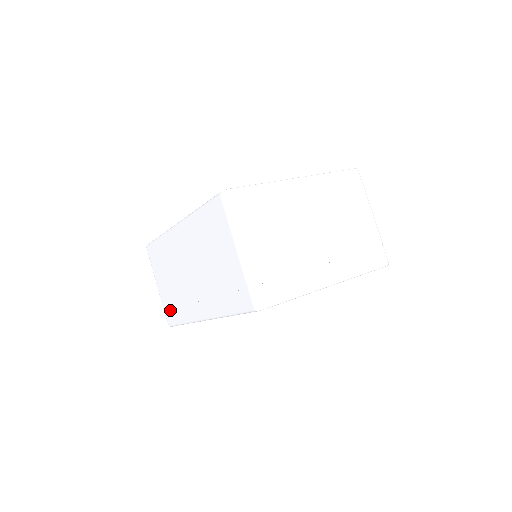
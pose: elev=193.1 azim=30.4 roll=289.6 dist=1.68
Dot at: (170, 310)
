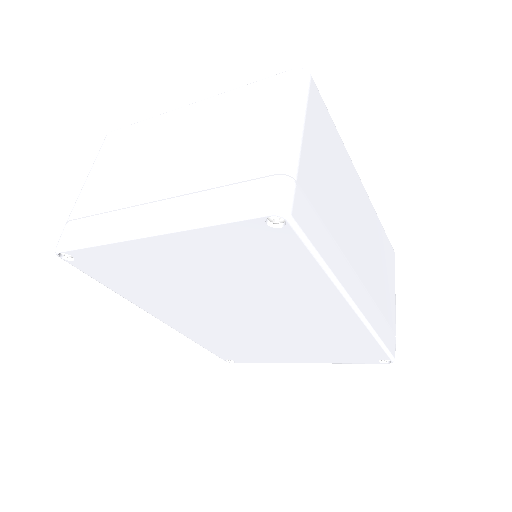
Dot at: occluded
